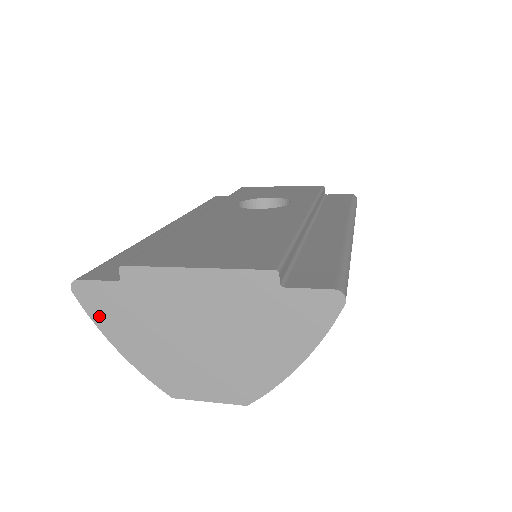
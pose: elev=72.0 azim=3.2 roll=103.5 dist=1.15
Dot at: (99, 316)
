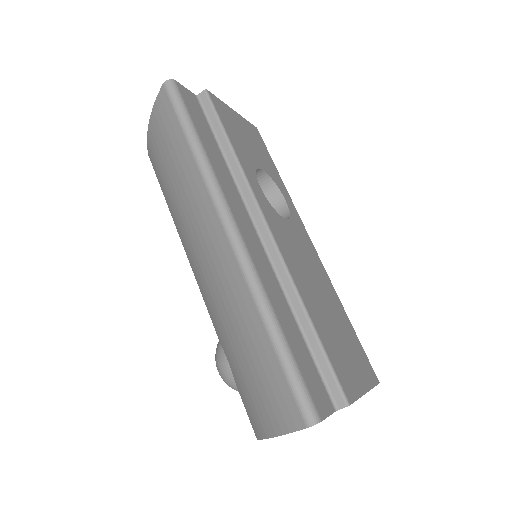
Dot at: occluded
